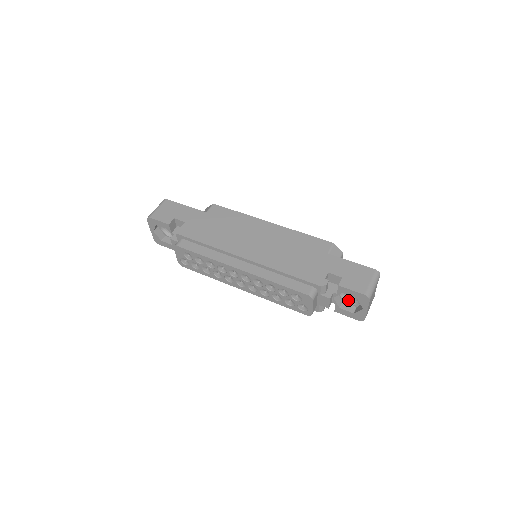
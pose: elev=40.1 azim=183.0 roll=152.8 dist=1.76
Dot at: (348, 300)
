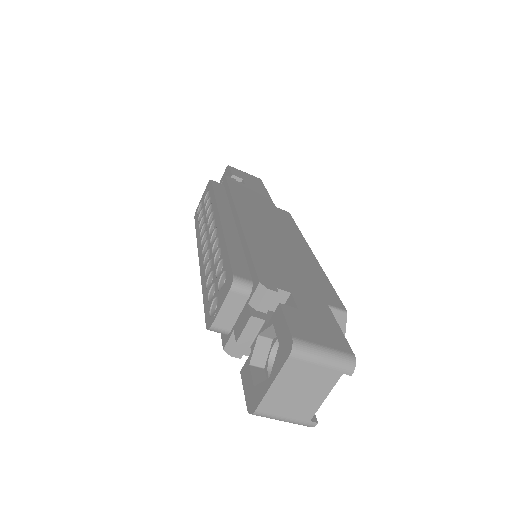
Dot at: occluded
